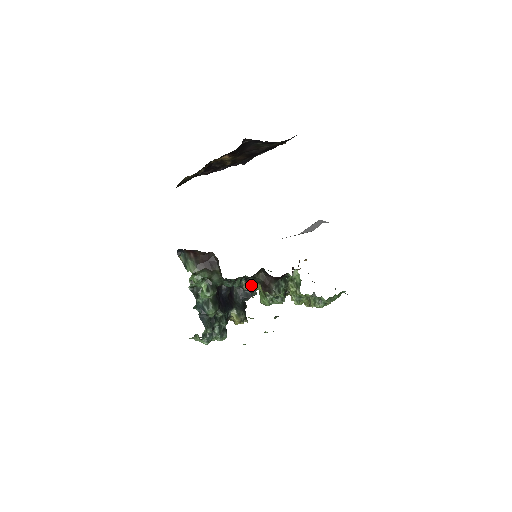
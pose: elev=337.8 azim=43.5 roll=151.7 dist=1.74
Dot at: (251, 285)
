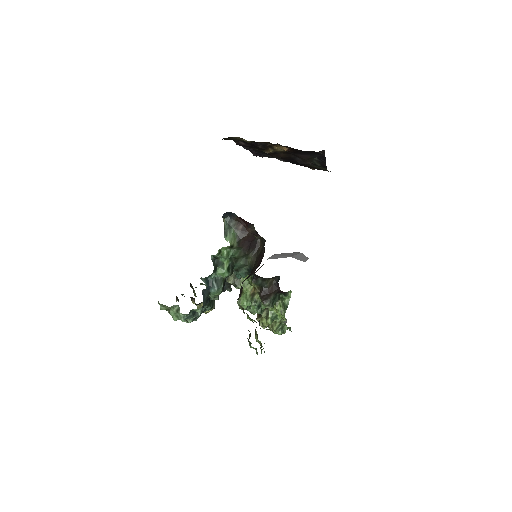
Dot at: (238, 281)
